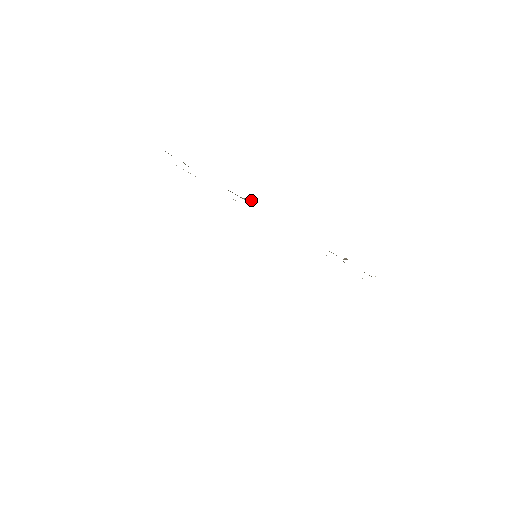
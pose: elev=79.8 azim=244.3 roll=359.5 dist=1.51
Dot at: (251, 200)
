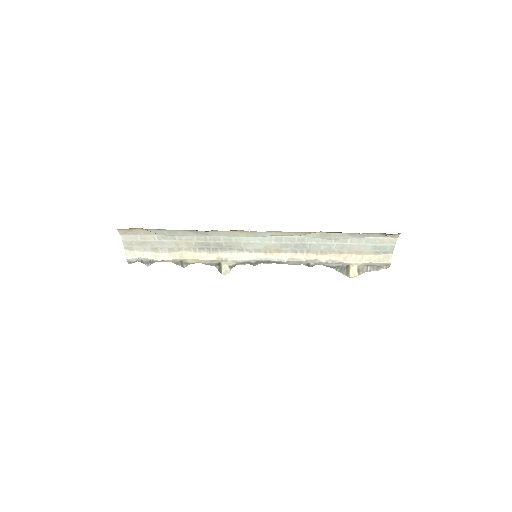
Dot at: (227, 268)
